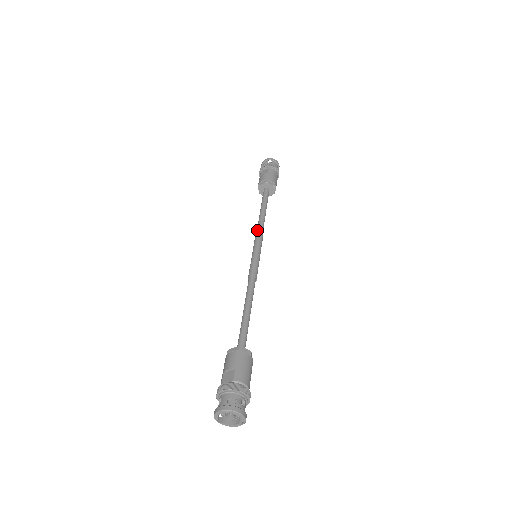
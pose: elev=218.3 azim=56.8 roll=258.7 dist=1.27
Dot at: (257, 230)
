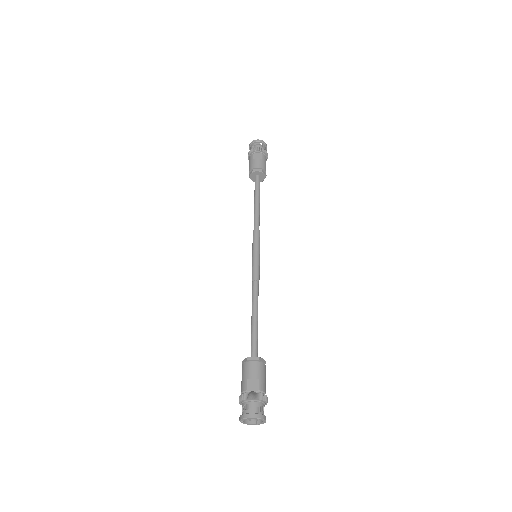
Dot at: (255, 226)
